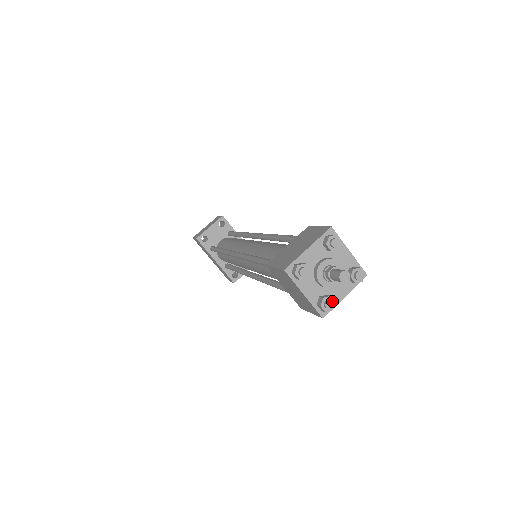
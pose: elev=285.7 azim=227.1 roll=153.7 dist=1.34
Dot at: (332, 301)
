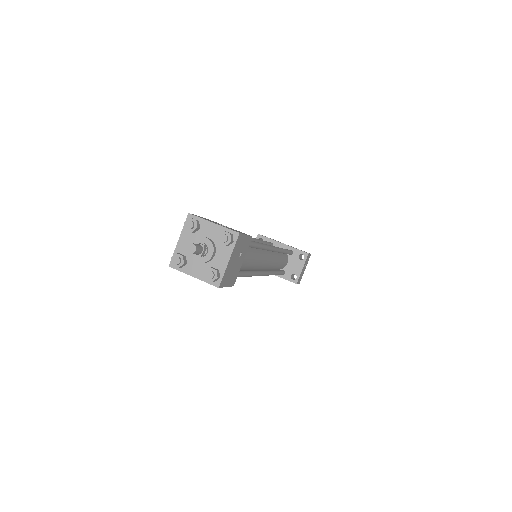
Dot at: (210, 271)
